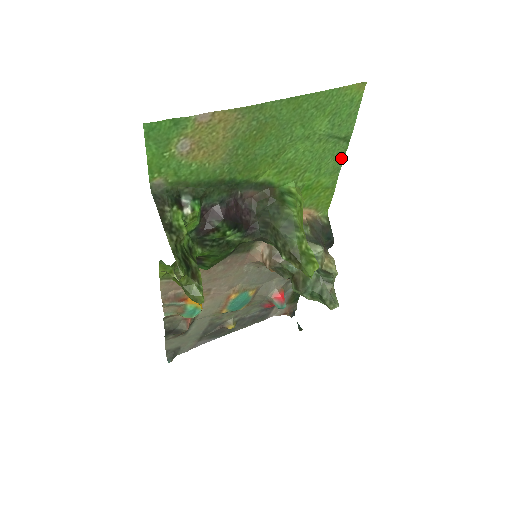
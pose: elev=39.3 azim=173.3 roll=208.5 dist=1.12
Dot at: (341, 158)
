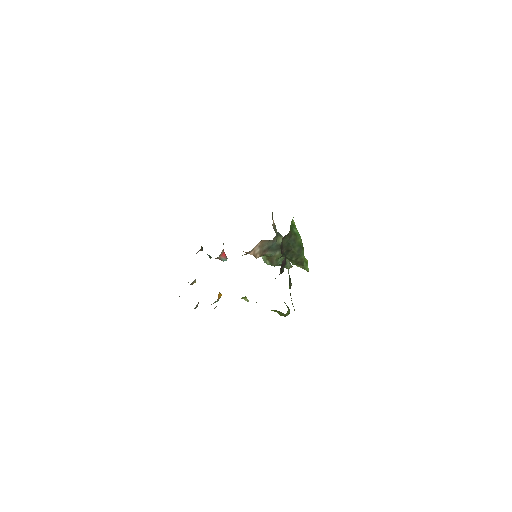
Dot at: occluded
